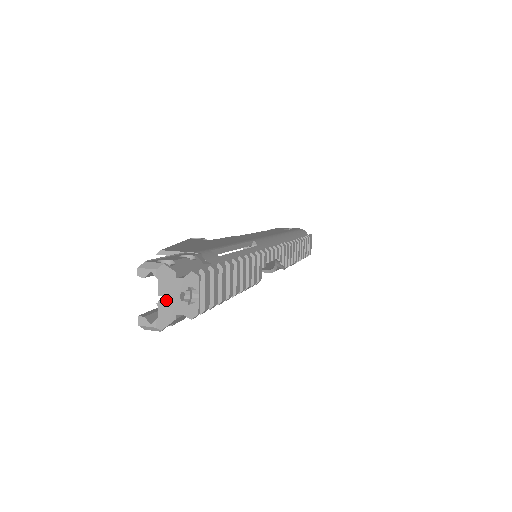
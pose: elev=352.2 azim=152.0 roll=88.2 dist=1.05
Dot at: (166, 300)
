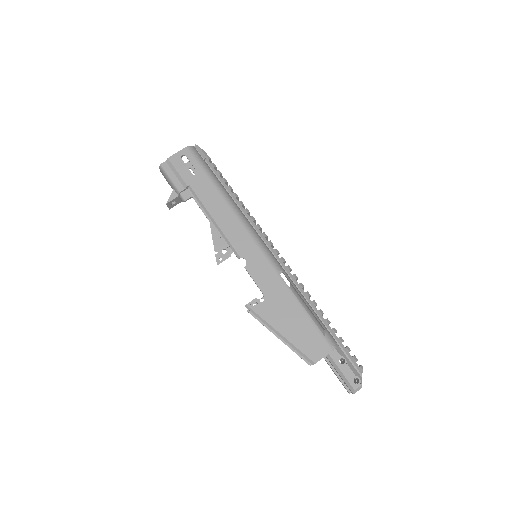
Dot at: occluded
